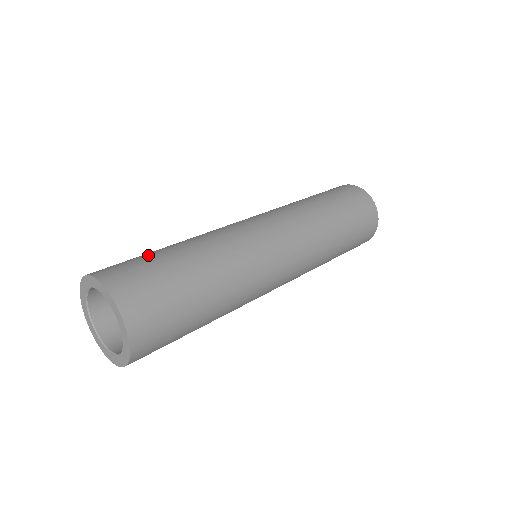
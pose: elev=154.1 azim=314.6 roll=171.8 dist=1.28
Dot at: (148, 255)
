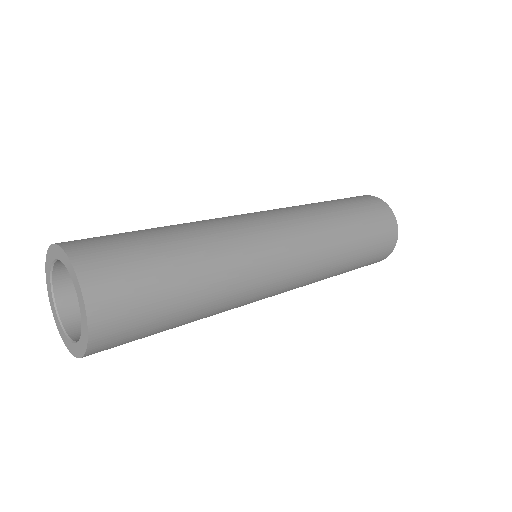
Dot at: occluded
